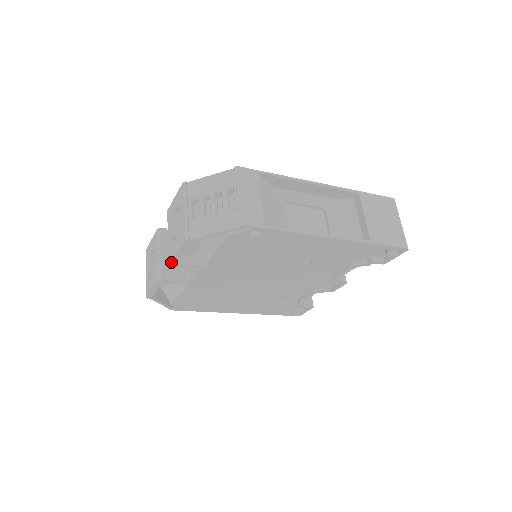
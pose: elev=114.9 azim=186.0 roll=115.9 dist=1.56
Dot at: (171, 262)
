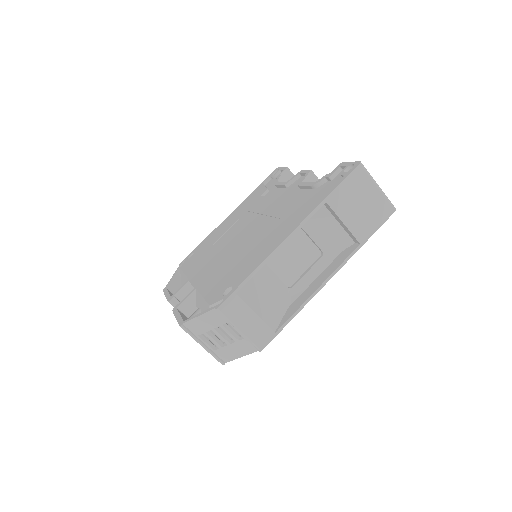
Dot at: occluded
